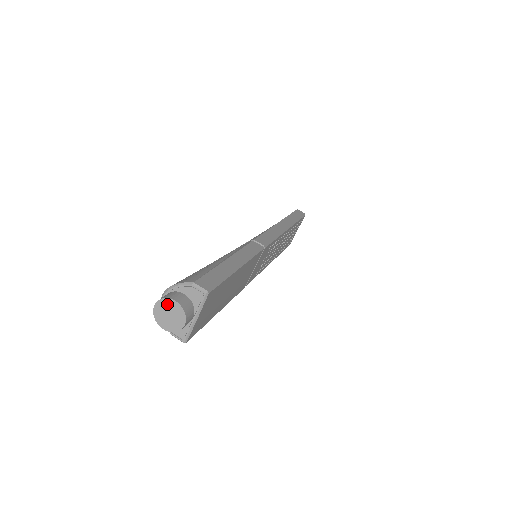
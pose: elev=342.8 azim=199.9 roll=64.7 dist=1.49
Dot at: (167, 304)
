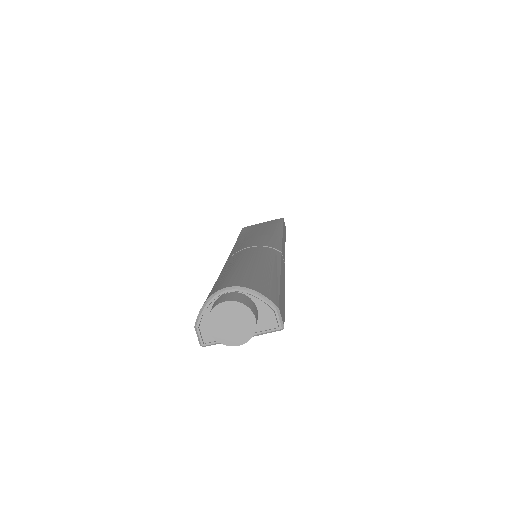
Dot at: (242, 313)
